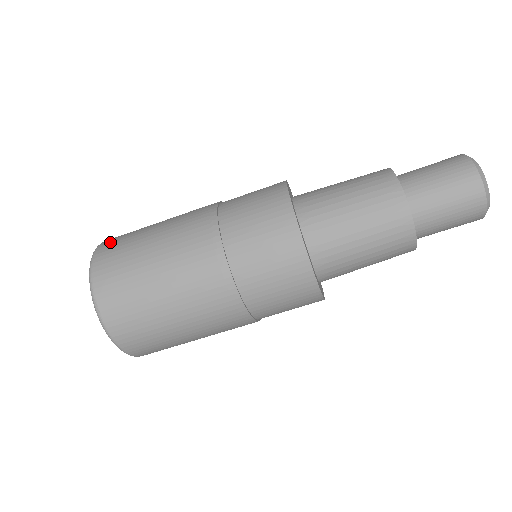
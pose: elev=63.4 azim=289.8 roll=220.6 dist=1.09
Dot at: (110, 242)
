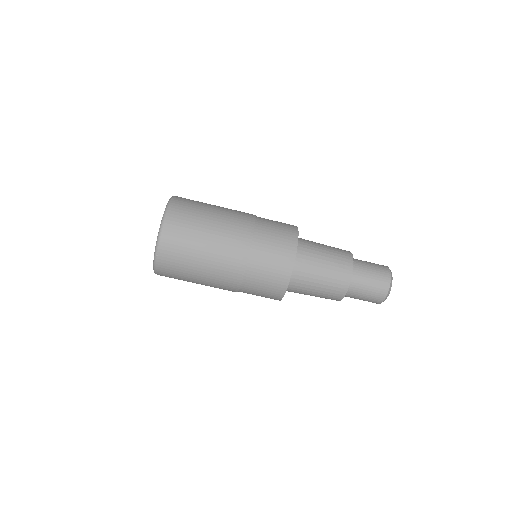
Dot at: occluded
